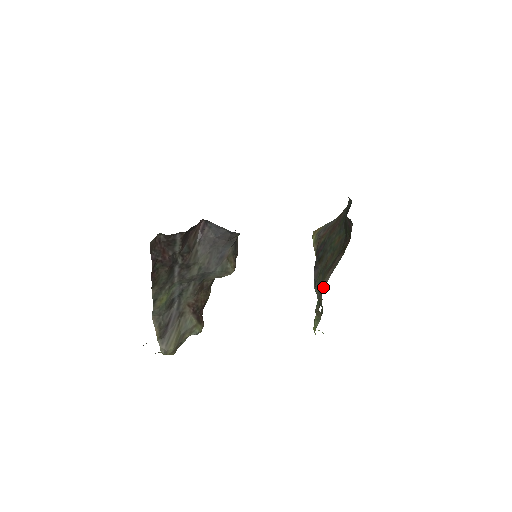
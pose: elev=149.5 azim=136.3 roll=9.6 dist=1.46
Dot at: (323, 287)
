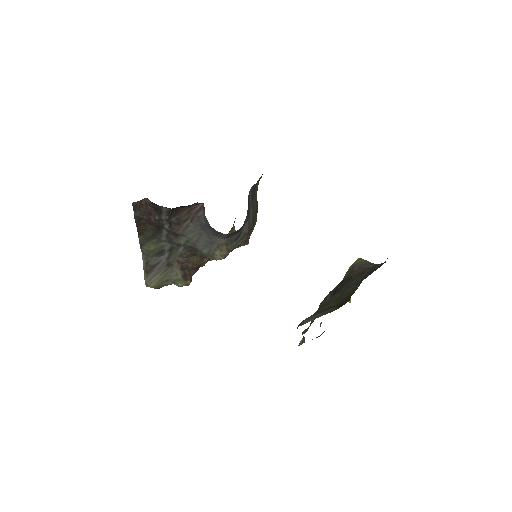
Dot at: (303, 323)
